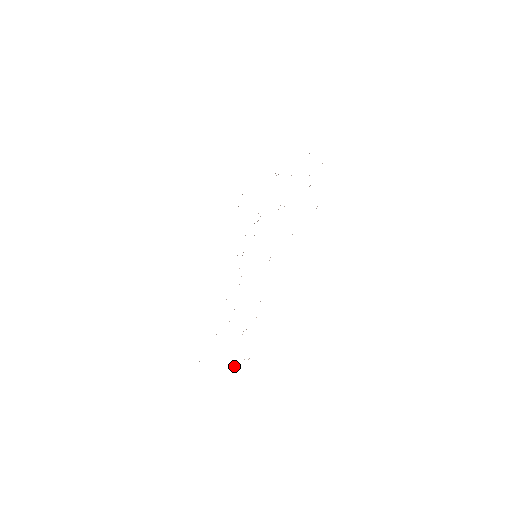
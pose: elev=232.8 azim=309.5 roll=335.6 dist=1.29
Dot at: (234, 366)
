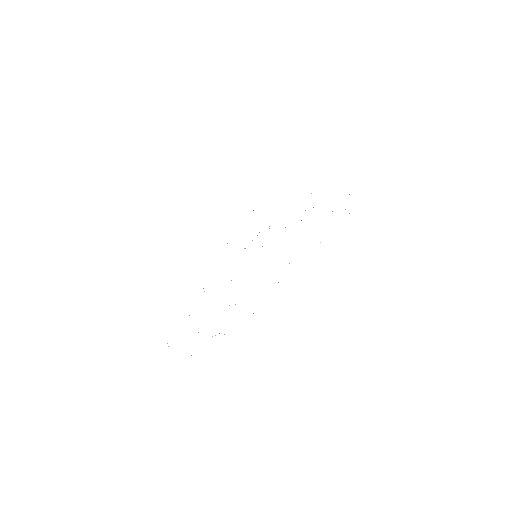
Dot at: occluded
